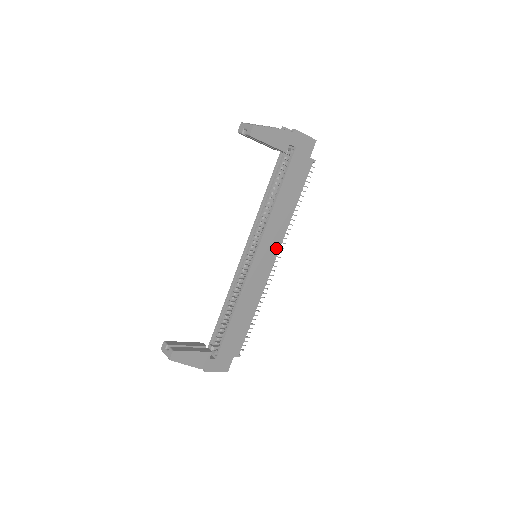
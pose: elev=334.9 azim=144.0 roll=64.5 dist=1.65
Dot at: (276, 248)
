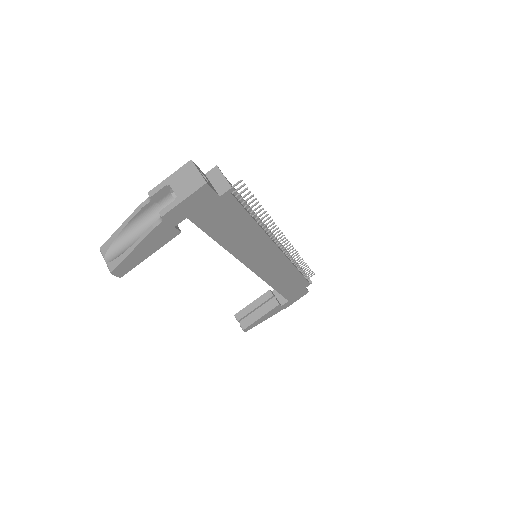
Dot at: (270, 248)
